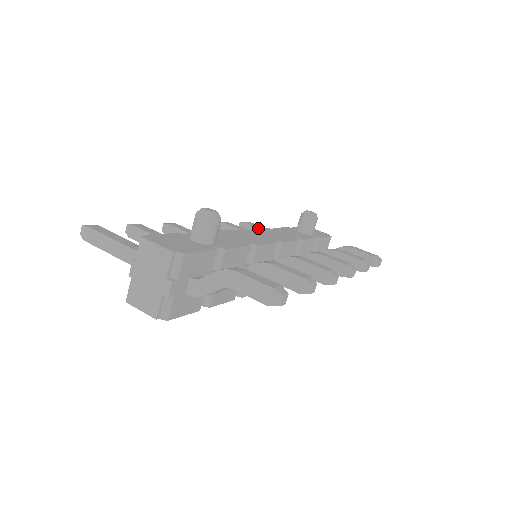
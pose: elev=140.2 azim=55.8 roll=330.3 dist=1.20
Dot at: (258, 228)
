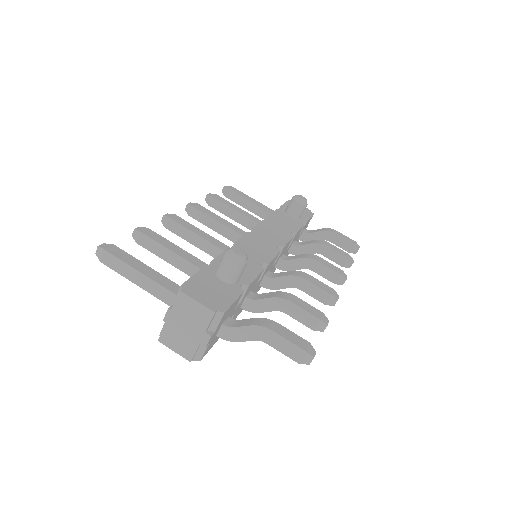
Dot at: (243, 197)
